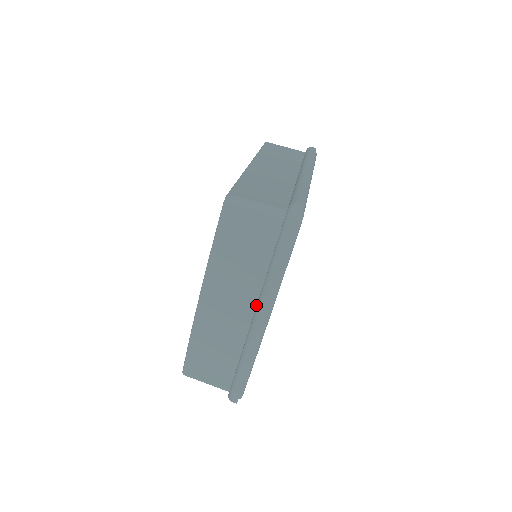
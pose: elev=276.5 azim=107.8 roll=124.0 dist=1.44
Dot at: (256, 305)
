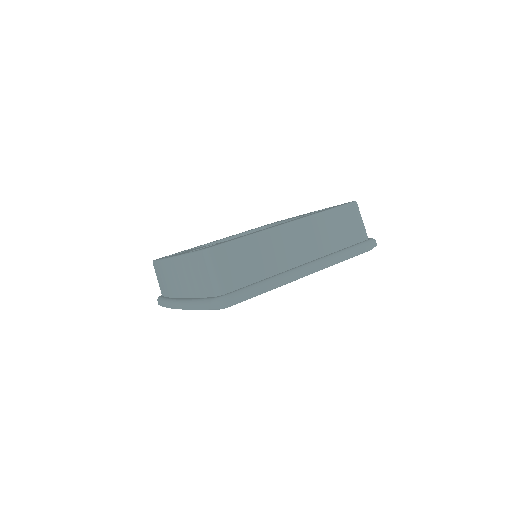
Dot at: (184, 298)
